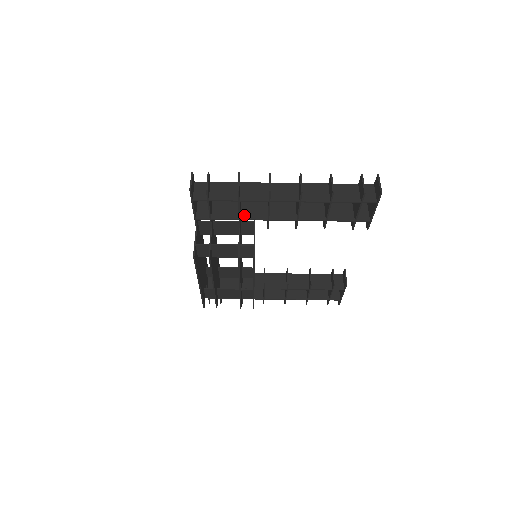
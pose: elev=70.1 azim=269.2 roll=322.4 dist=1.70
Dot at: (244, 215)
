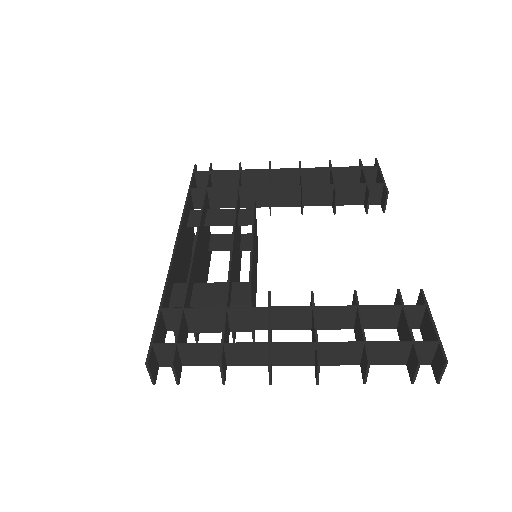
Dot at: (235, 326)
